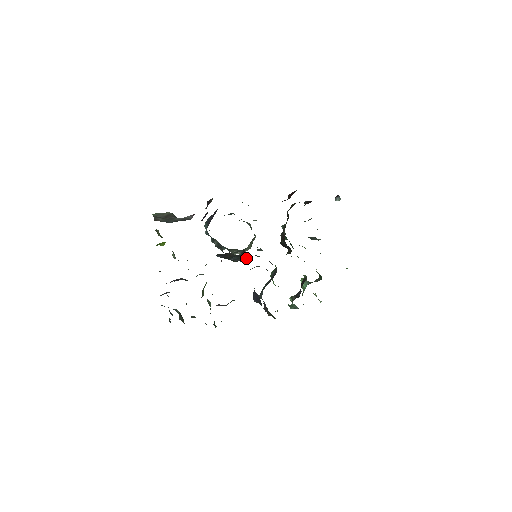
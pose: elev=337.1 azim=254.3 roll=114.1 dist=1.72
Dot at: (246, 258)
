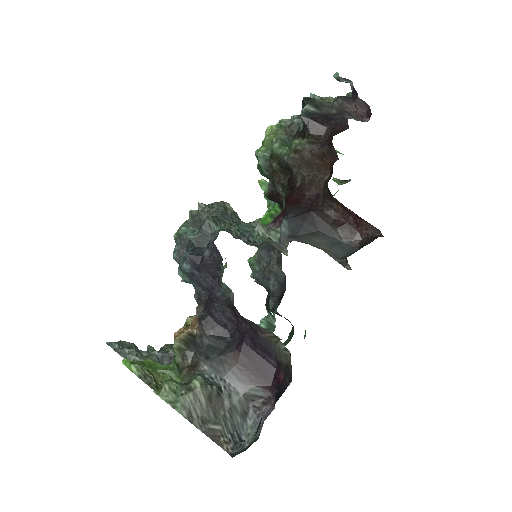
Dot at: occluded
